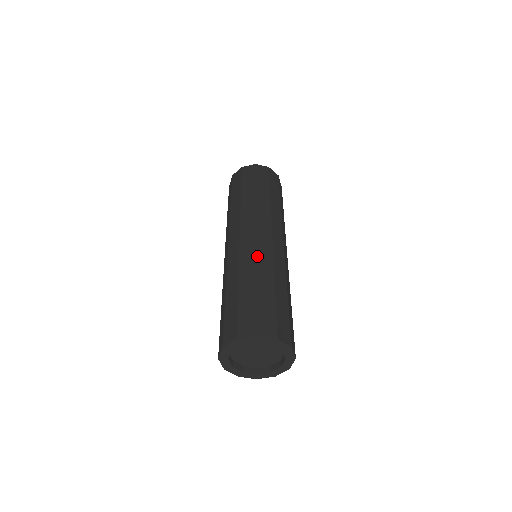
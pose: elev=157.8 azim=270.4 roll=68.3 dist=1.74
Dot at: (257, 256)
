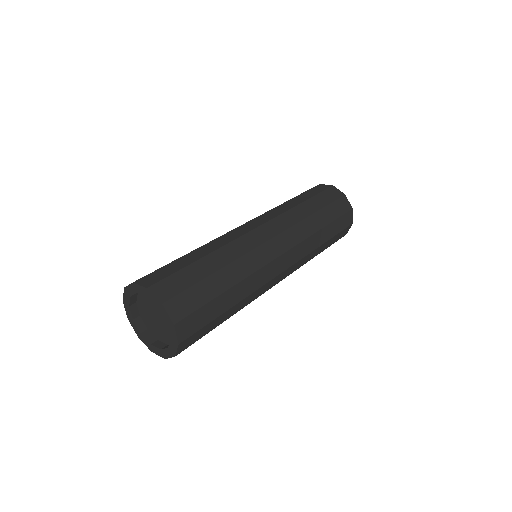
Dot at: (234, 241)
